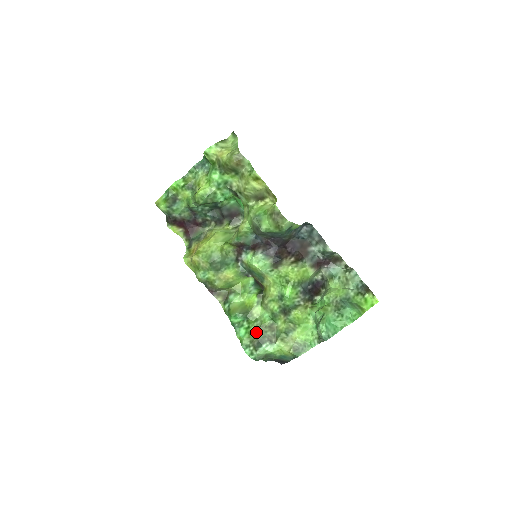
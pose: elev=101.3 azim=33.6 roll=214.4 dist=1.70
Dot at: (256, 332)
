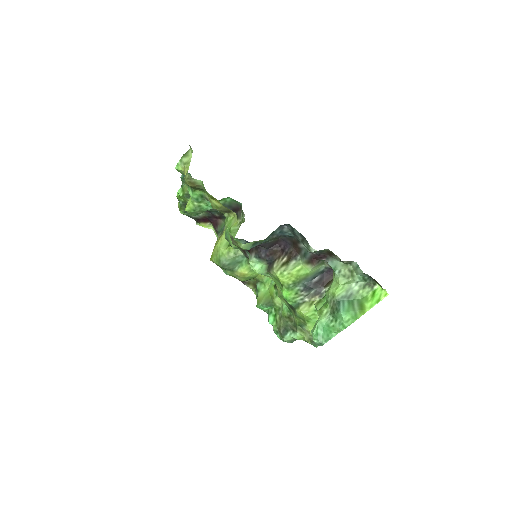
Dot at: (280, 321)
